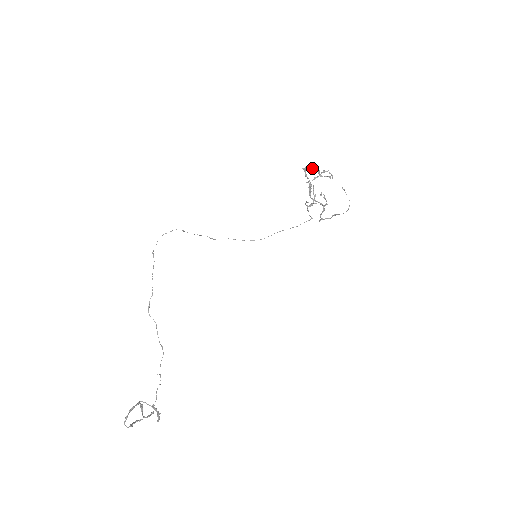
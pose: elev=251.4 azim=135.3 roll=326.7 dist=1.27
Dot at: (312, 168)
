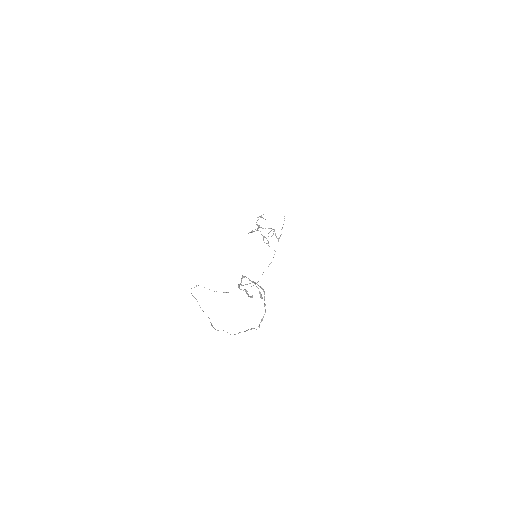
Dot at: occluded
